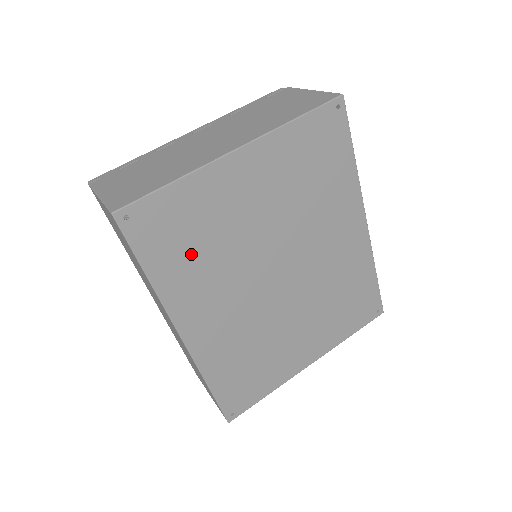
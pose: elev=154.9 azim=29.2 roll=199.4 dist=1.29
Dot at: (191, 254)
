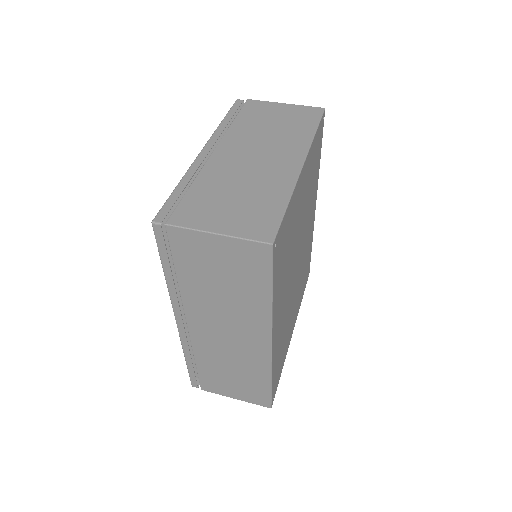
Dot at: (284, 265)
